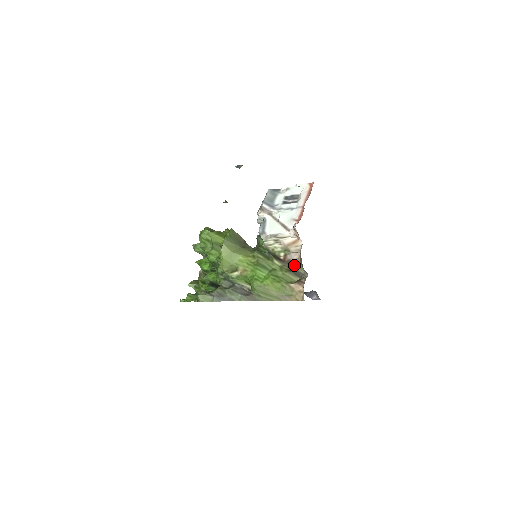
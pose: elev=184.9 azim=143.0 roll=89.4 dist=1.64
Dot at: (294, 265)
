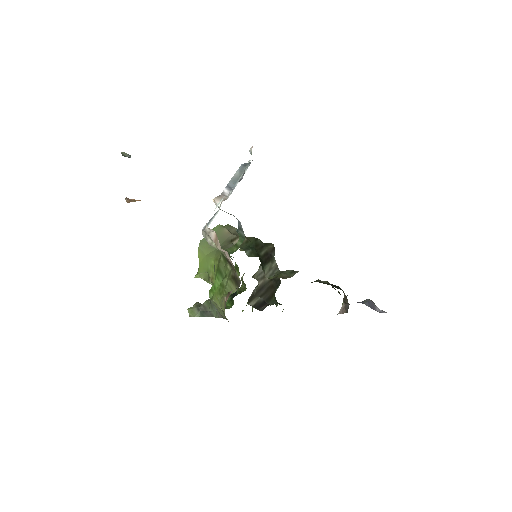
Dot at: occluded
